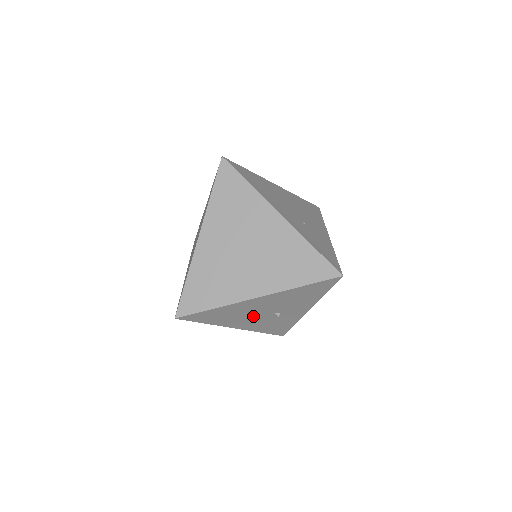
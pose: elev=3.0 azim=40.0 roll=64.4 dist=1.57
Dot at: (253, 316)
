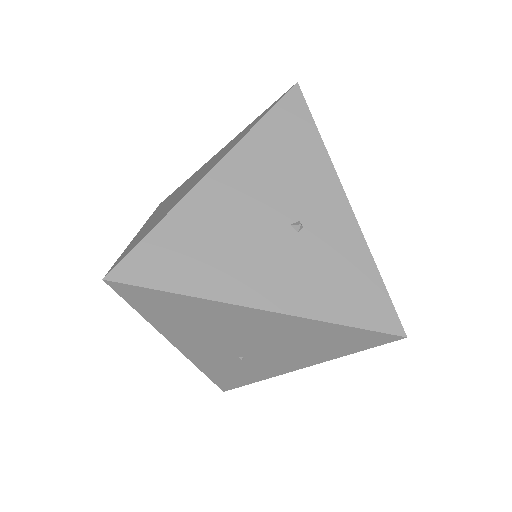
Dot at: (256, 245)
